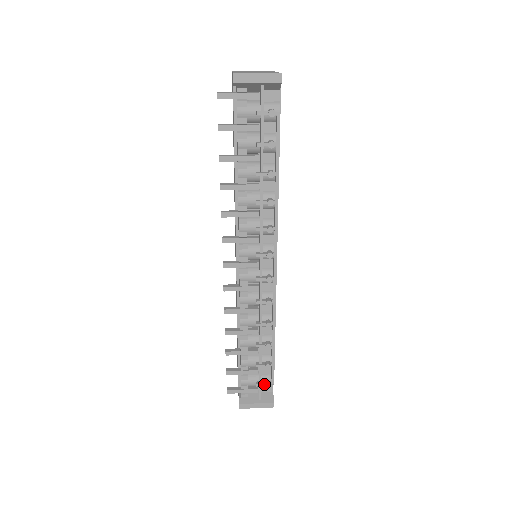
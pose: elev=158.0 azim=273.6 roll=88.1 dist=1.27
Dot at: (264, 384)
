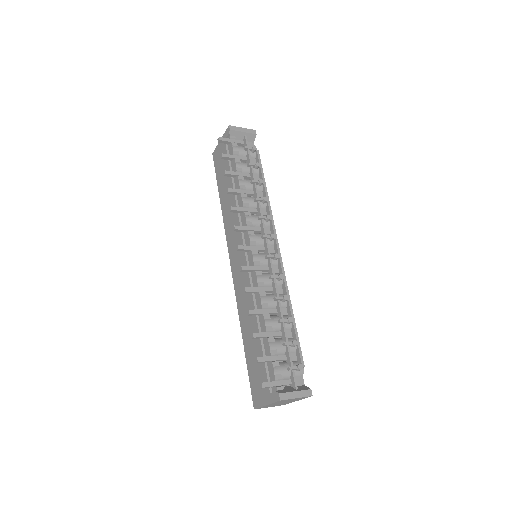
Dot at: (296, 366)
